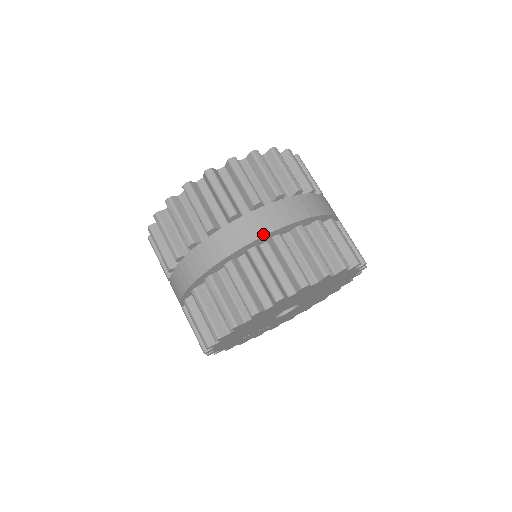
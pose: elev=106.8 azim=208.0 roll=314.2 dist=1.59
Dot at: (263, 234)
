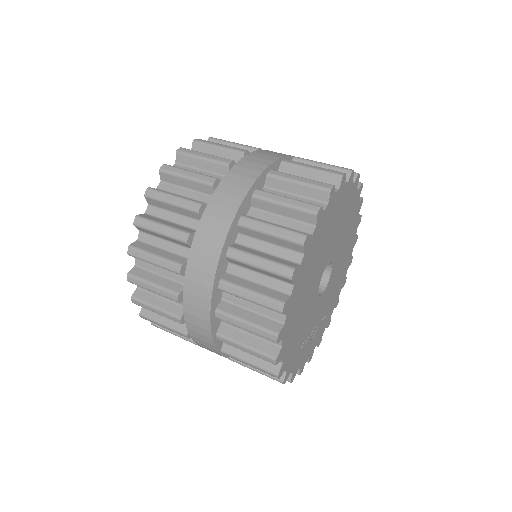
Dot at: (241, 200)
